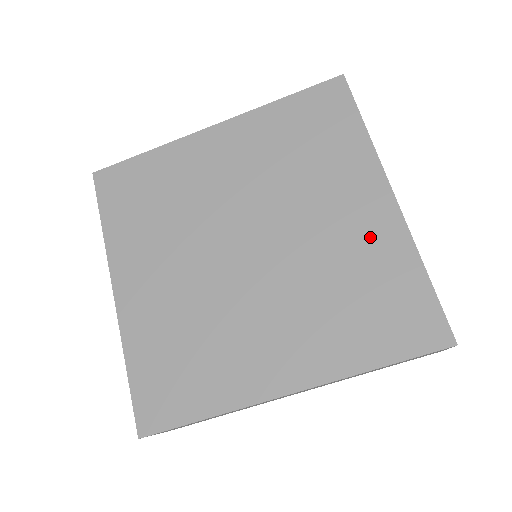
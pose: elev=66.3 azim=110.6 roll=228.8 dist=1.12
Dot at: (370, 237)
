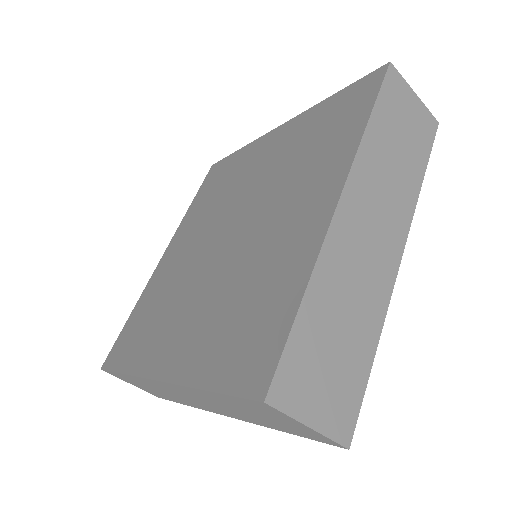
Dot at: (288, 138)
